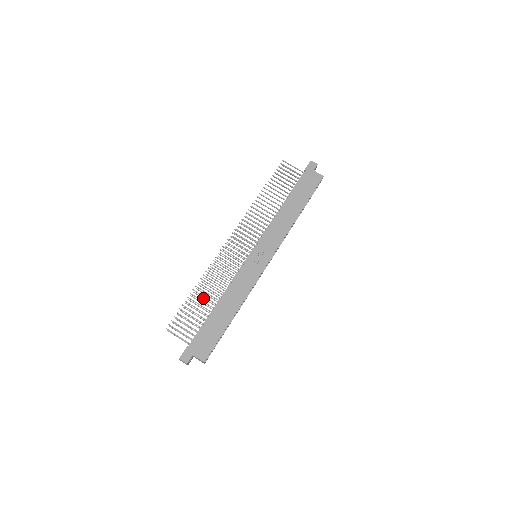
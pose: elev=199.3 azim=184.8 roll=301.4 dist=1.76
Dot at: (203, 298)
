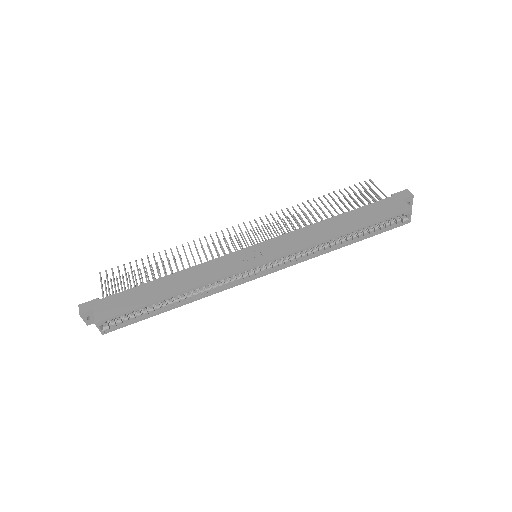
Dot at: (165, 270)
